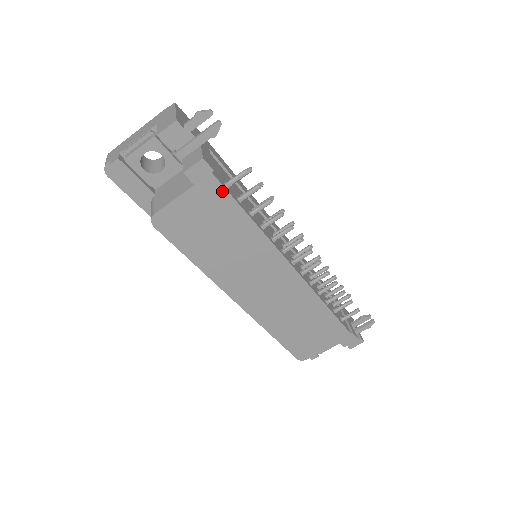
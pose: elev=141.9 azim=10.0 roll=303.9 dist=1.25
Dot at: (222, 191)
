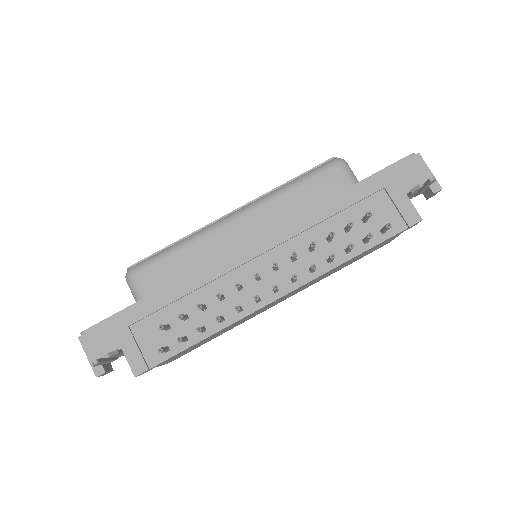
Dot at: (169, 358)
